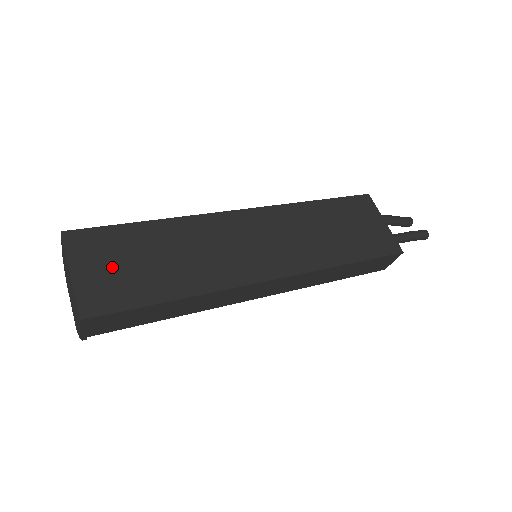
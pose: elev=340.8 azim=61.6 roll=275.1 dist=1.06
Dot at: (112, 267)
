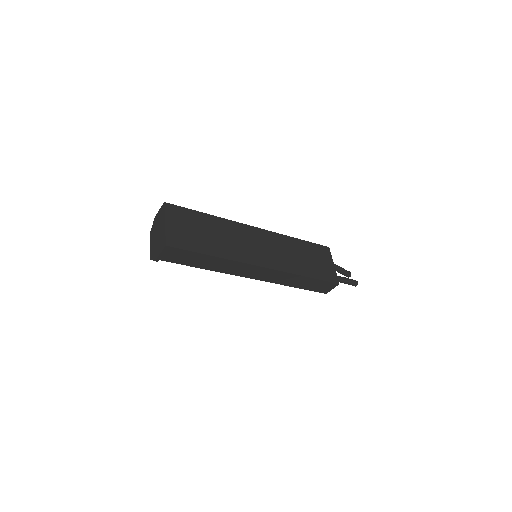
Dot at: (185, 228)
